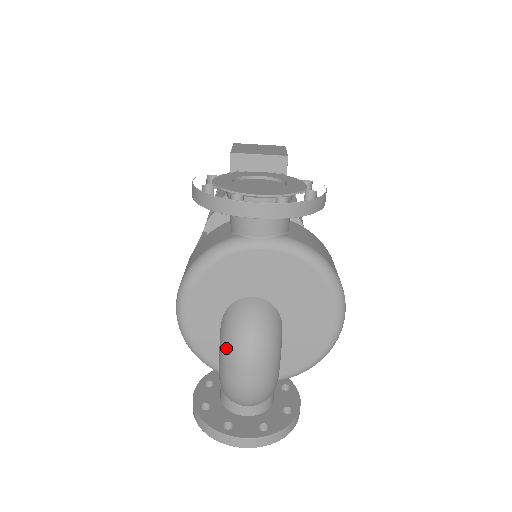
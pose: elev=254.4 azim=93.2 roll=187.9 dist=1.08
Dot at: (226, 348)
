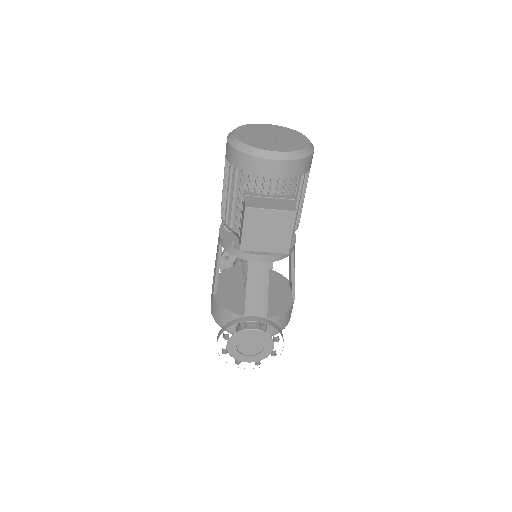
Dot at: occluded
